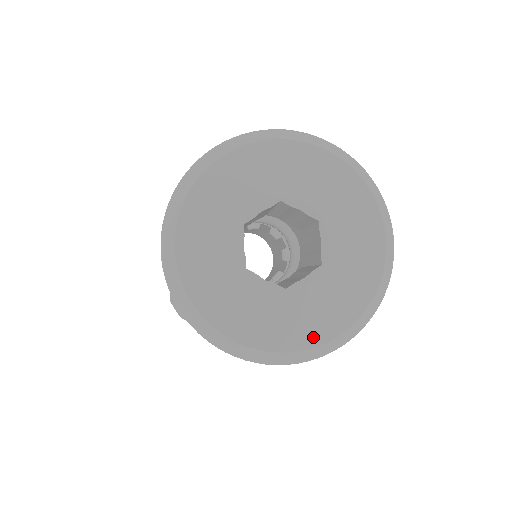
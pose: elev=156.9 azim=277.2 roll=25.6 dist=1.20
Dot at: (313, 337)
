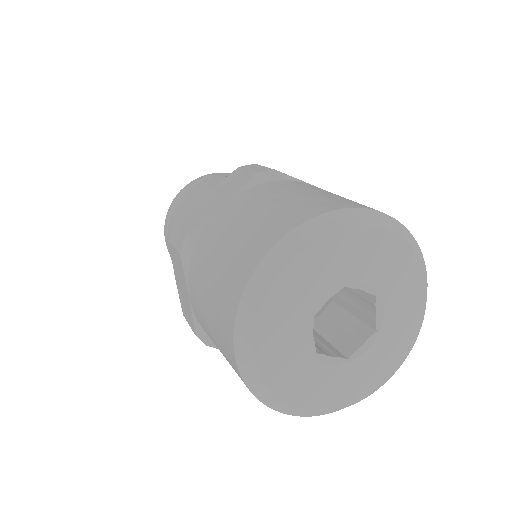
Dot at: (368, 389)
